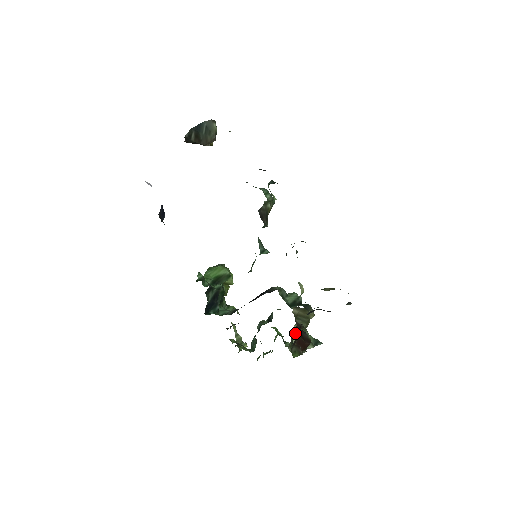
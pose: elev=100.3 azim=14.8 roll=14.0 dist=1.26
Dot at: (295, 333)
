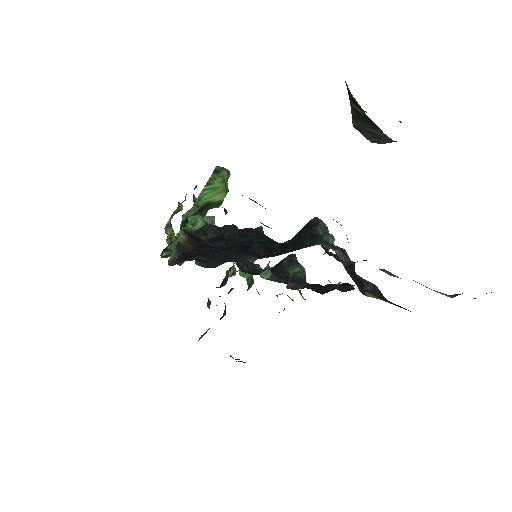
Dot at: (220, 296)
